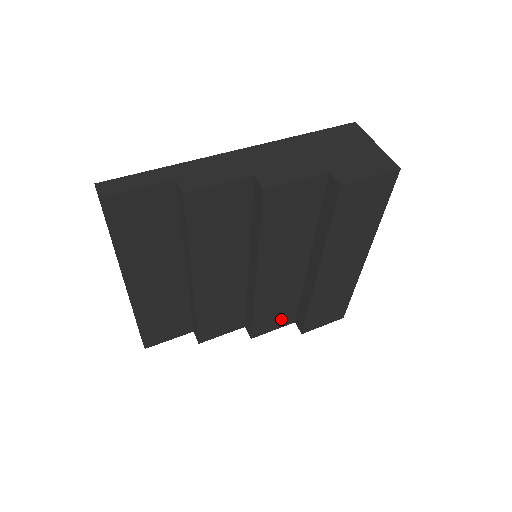
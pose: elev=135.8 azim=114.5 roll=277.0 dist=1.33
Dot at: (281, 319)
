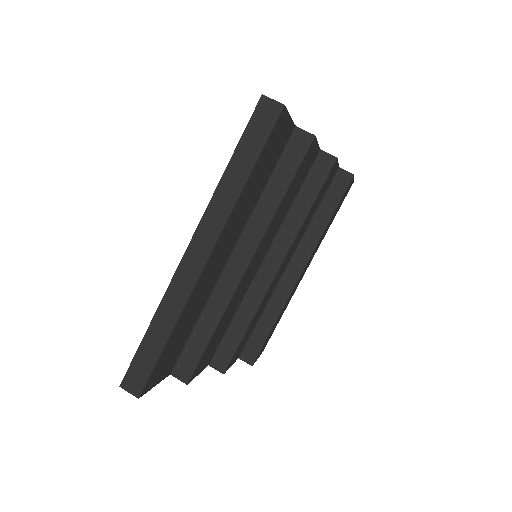
Dot at: (241, 347)
